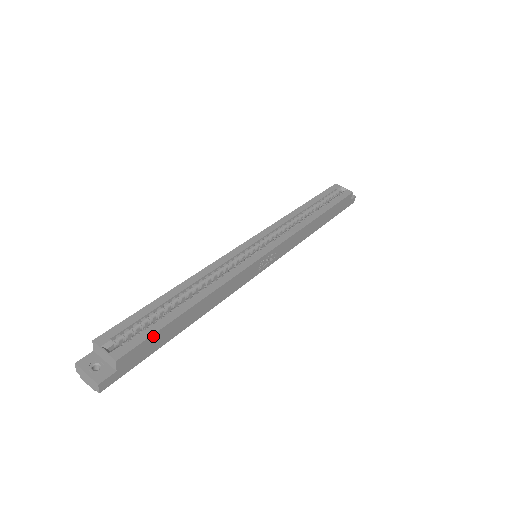
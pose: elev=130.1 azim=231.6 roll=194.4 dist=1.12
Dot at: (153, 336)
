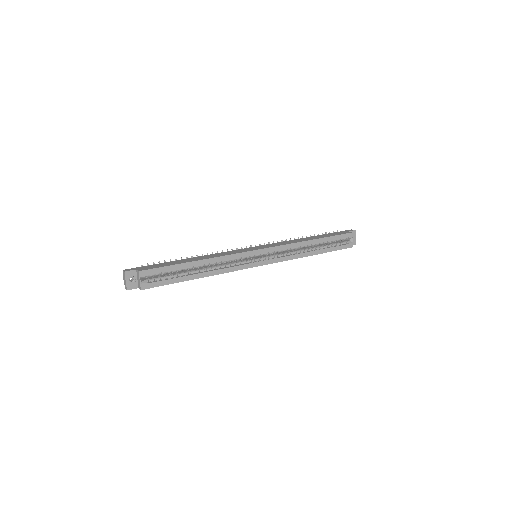
Dot at: (166, 284)
